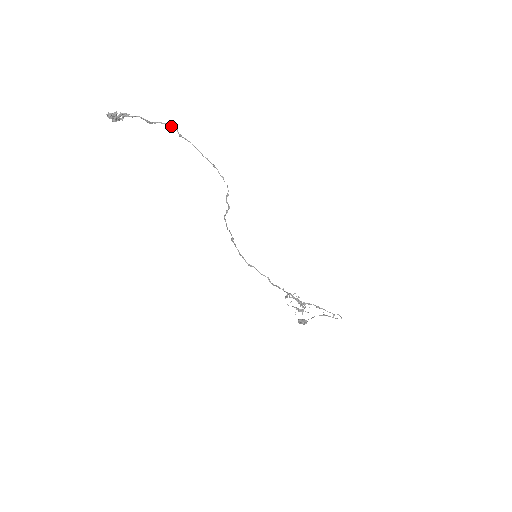
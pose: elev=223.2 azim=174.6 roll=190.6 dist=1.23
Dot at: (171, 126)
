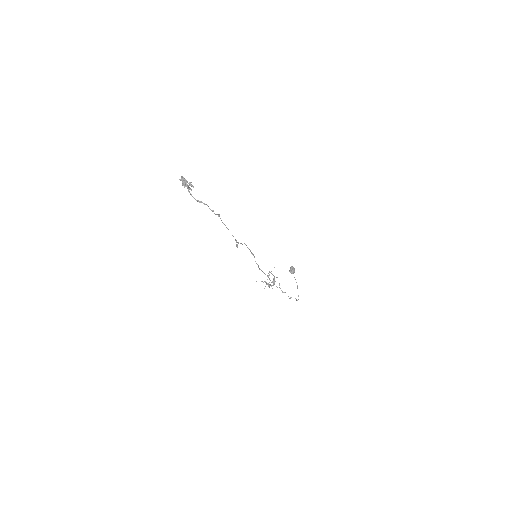
Dot at: occluded
